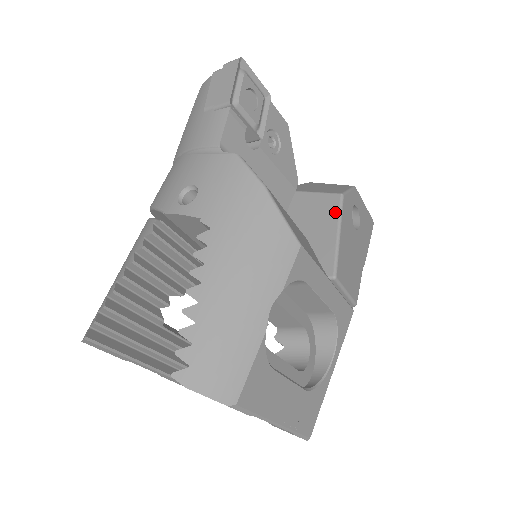
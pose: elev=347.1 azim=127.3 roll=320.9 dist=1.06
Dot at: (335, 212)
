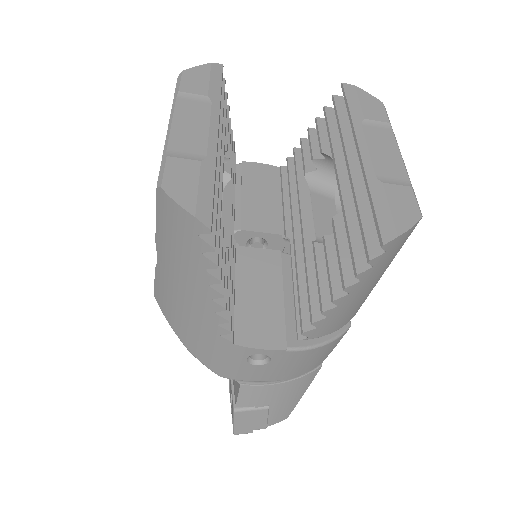
Dot at: occluded
